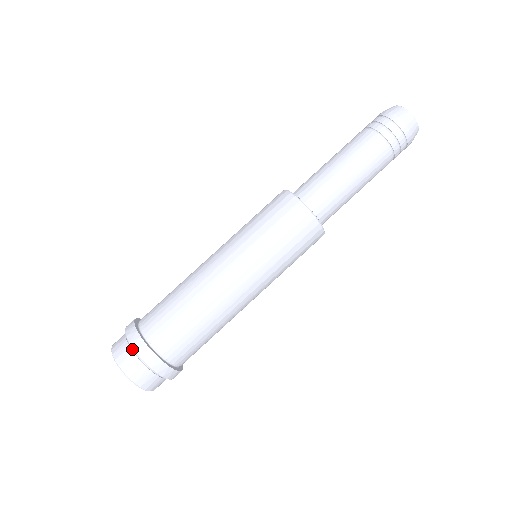
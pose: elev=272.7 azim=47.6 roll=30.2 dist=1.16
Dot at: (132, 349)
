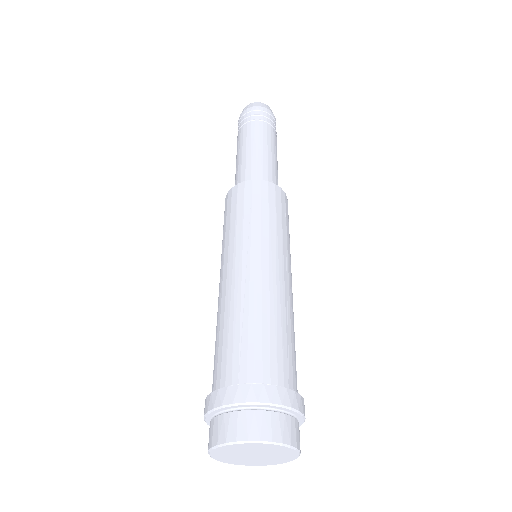
Dot at: (217, 416)
